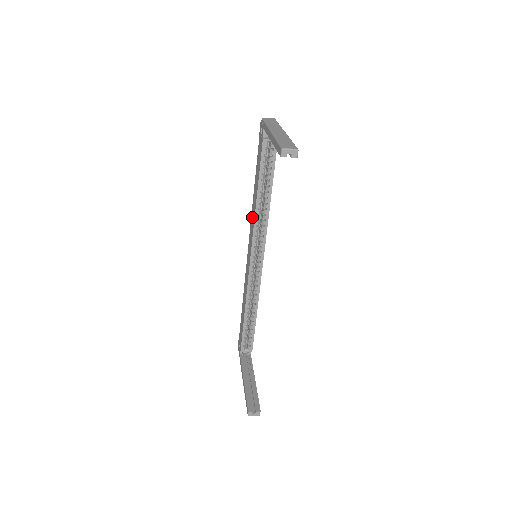
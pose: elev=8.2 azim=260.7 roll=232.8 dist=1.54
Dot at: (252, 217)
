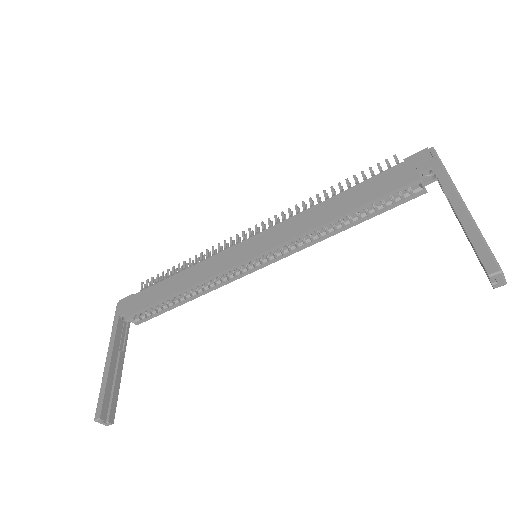
Dot at: (300, 220)
